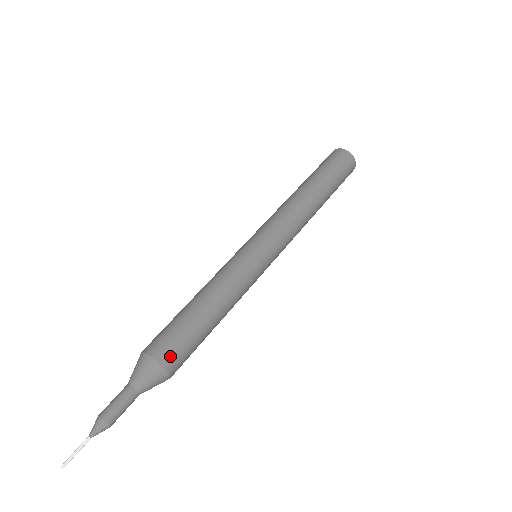
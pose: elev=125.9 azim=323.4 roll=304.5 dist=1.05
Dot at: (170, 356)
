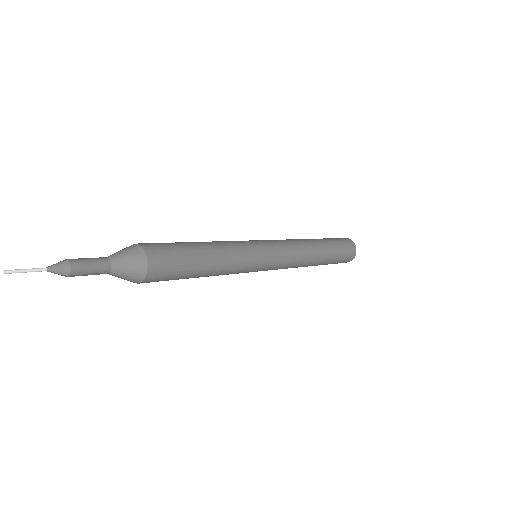
Dot at: (152, 245)
